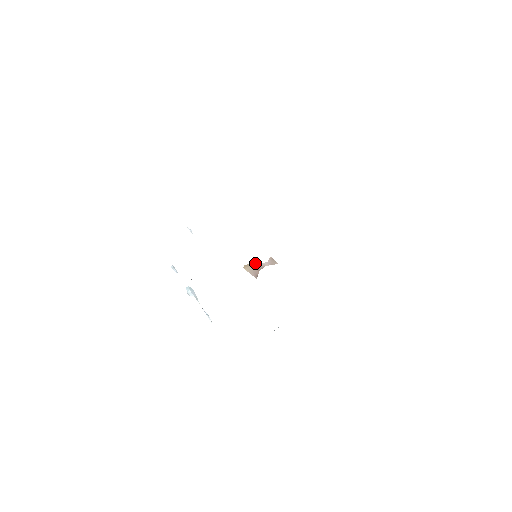
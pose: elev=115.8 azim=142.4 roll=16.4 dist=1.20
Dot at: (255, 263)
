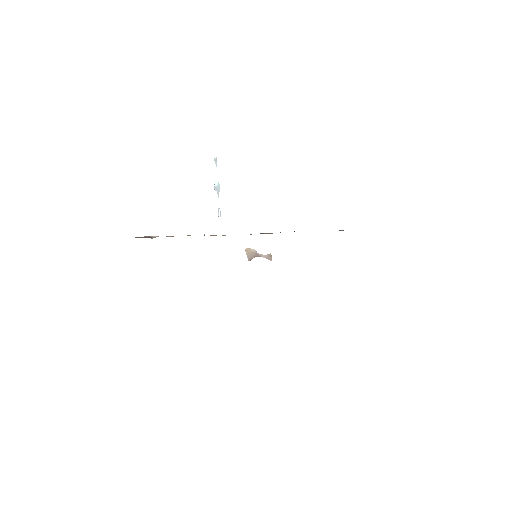
Dot at: occluded
